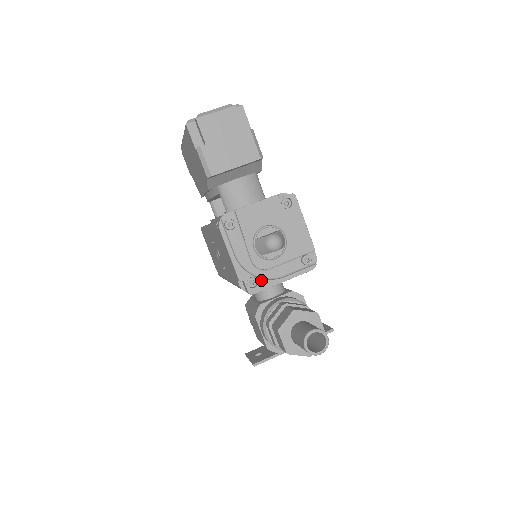
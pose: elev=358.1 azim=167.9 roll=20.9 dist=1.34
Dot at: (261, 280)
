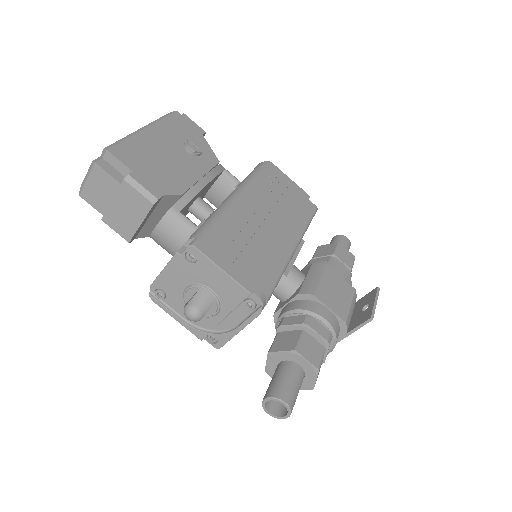
Dot at: (218, 335)
